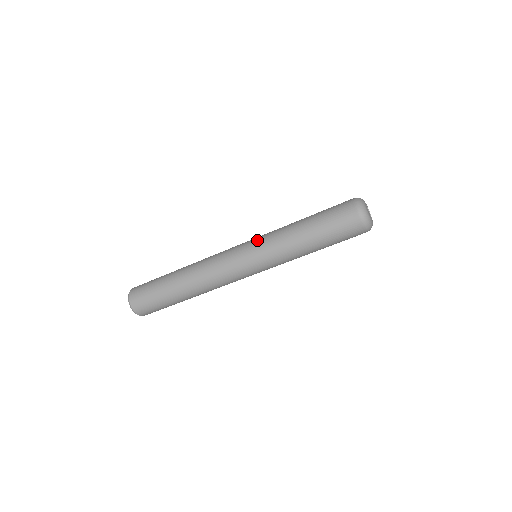
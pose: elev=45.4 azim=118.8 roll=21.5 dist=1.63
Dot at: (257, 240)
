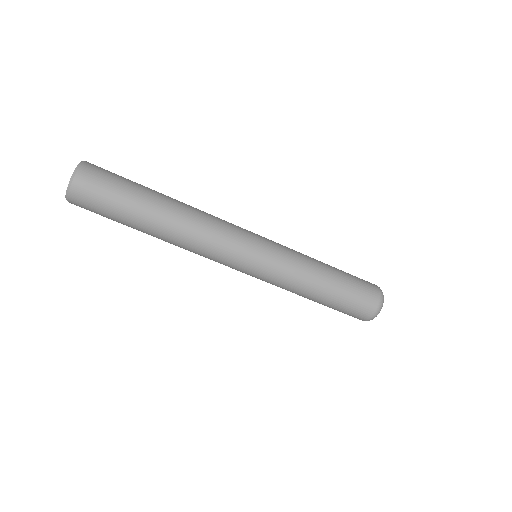
Dot at: occluded
